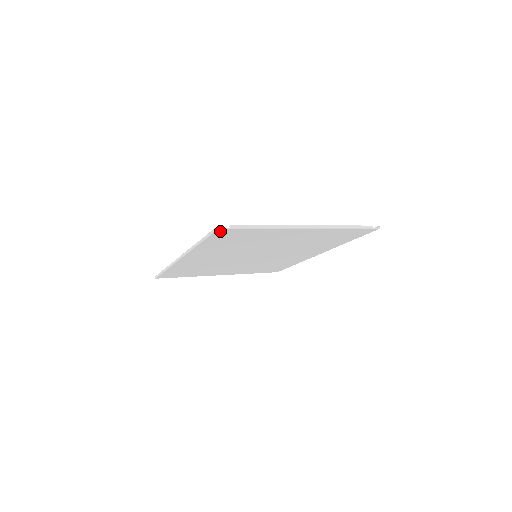
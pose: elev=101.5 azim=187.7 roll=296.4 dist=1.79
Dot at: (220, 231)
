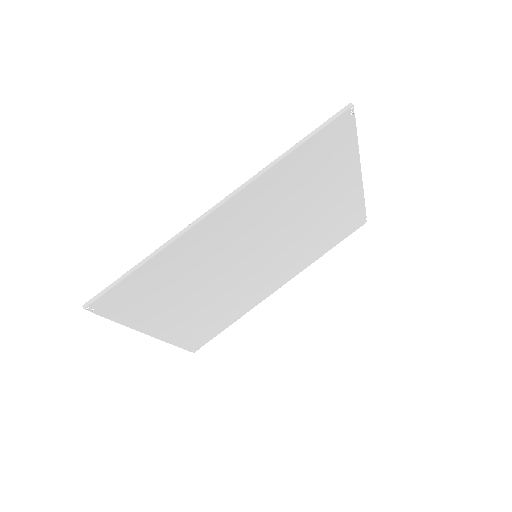
Dot at: (343, 117)
